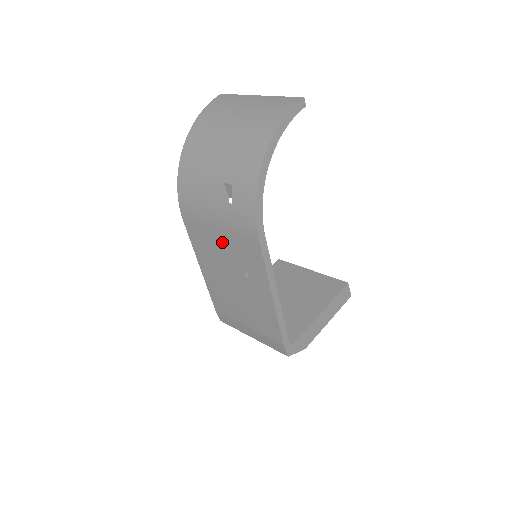
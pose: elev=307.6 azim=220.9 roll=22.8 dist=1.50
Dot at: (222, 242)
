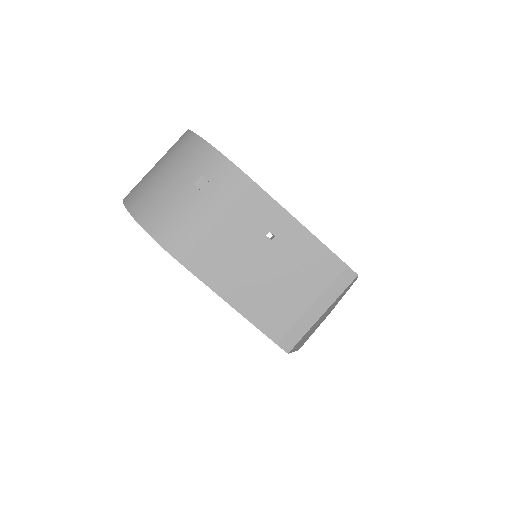
Dot at: (230, 233)
